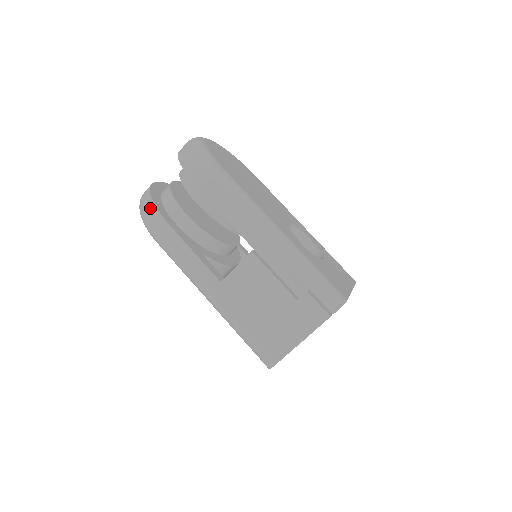
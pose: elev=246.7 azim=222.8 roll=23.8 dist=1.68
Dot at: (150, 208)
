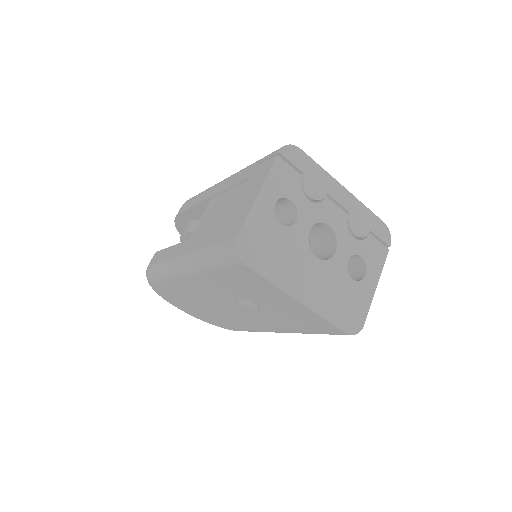
Dot at: occluded
